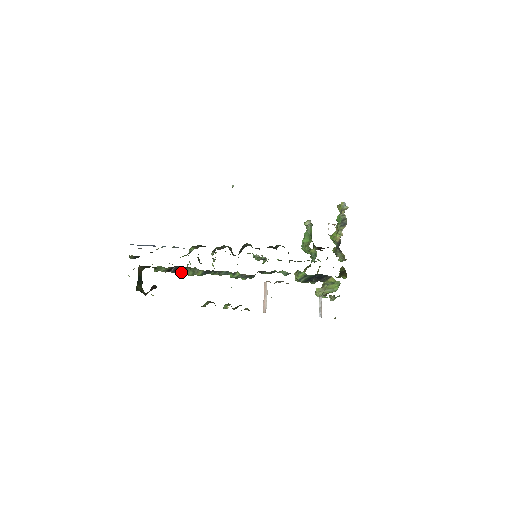
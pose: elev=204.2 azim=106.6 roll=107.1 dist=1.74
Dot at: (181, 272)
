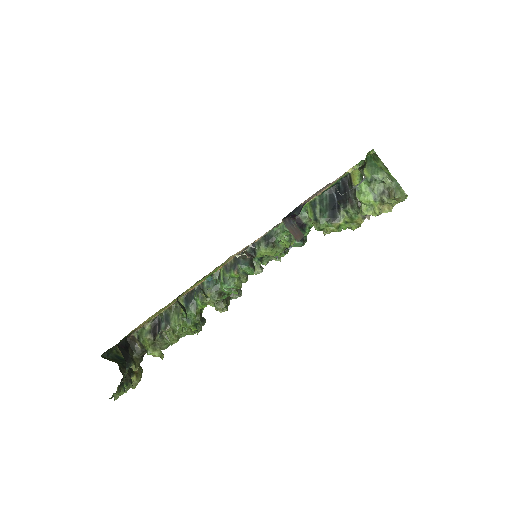
Dot at: (167, 326)
